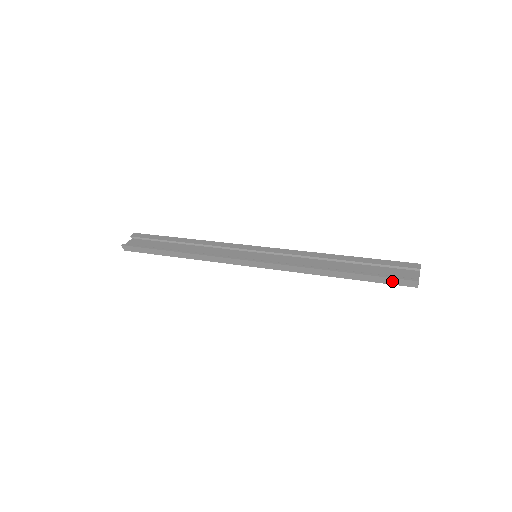
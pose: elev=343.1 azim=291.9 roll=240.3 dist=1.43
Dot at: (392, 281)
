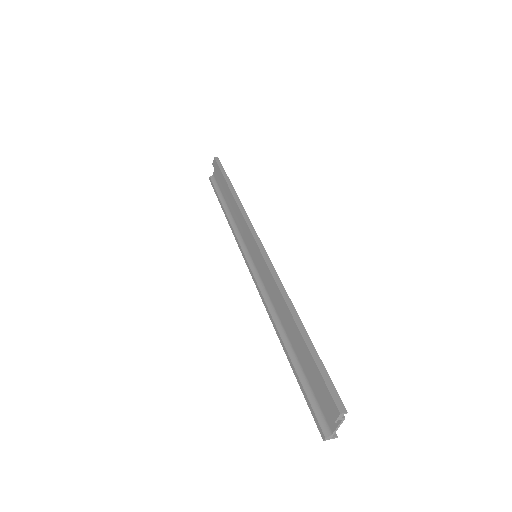
Dot at: (315, 406)
